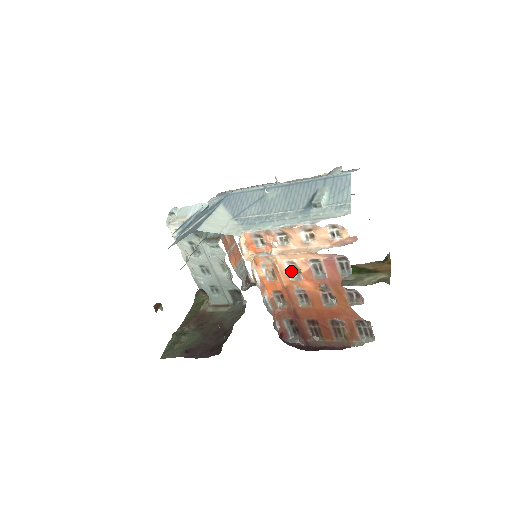
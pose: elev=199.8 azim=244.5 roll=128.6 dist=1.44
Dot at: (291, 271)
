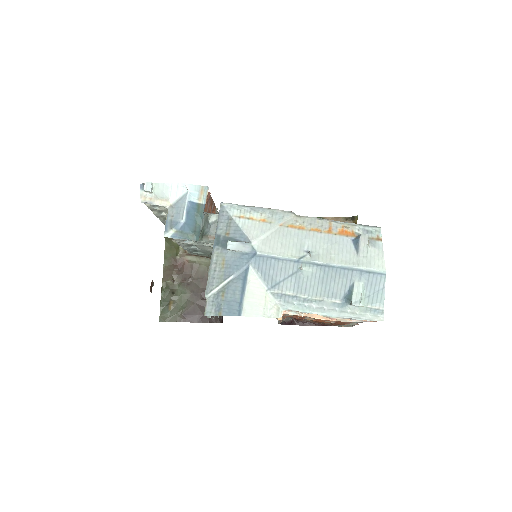
Dot at: occluded
